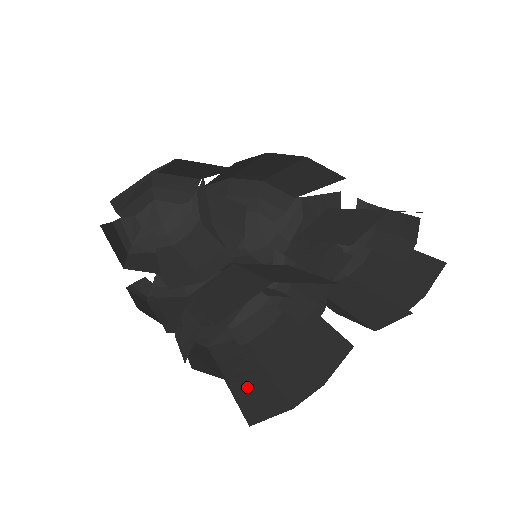
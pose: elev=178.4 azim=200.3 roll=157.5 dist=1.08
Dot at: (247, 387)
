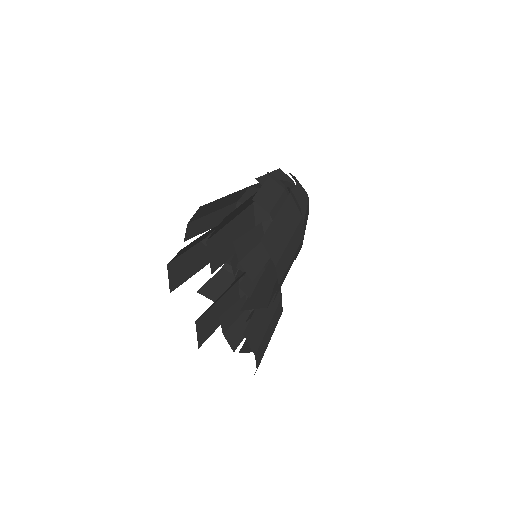
Dot at: occluded
